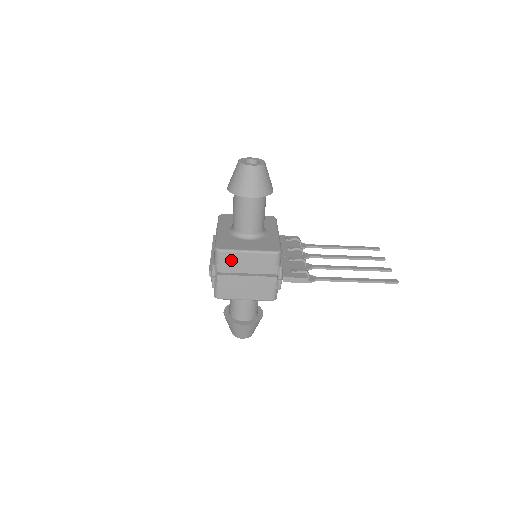
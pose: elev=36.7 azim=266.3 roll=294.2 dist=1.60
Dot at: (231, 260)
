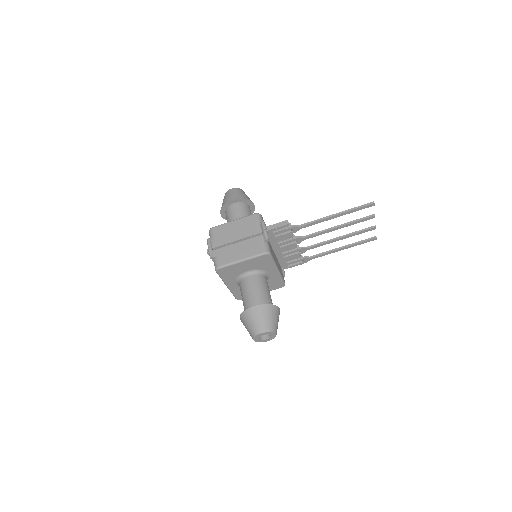
Dot at: (221, 231)
